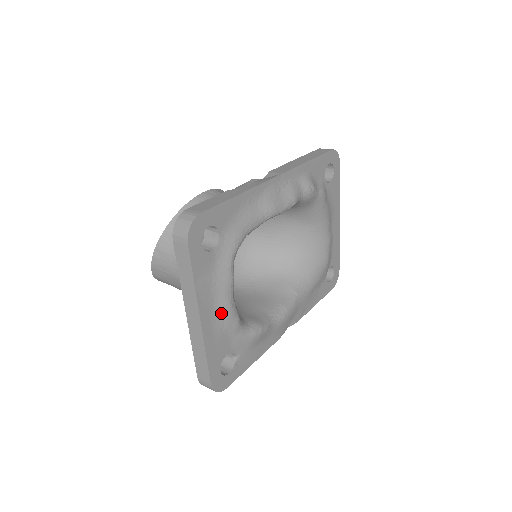
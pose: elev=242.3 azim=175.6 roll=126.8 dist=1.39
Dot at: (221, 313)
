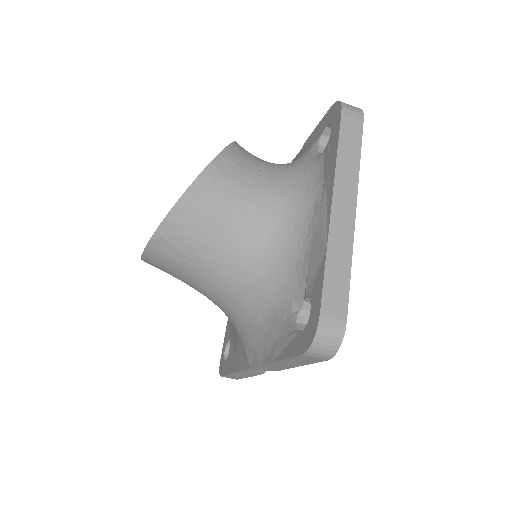
Dot at: occluded
